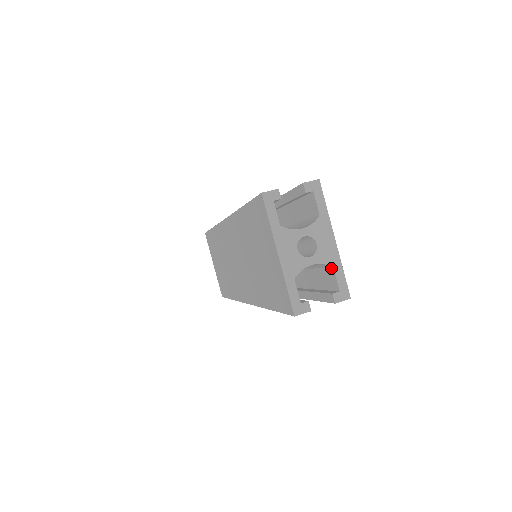
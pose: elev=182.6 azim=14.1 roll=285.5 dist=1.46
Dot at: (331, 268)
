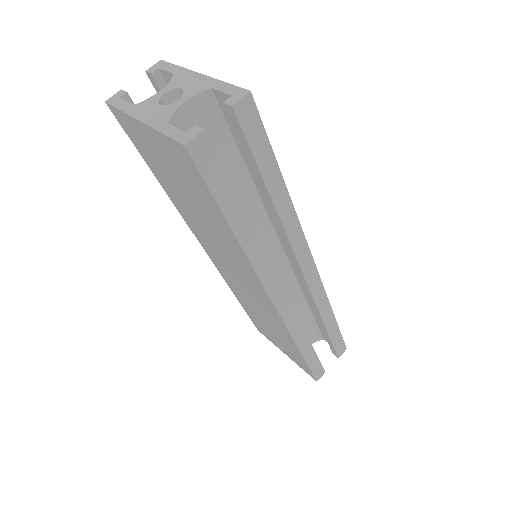
Dot at: (214, 95)
